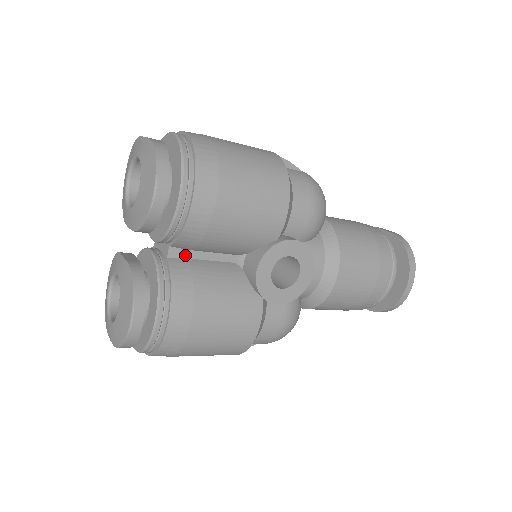
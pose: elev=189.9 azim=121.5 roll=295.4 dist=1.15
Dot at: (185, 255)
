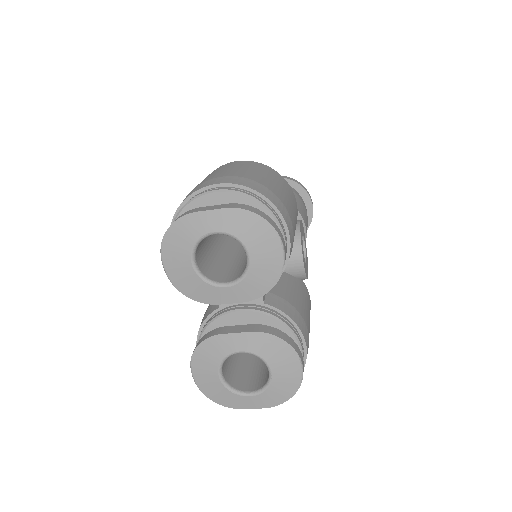
Dot at: occluded
